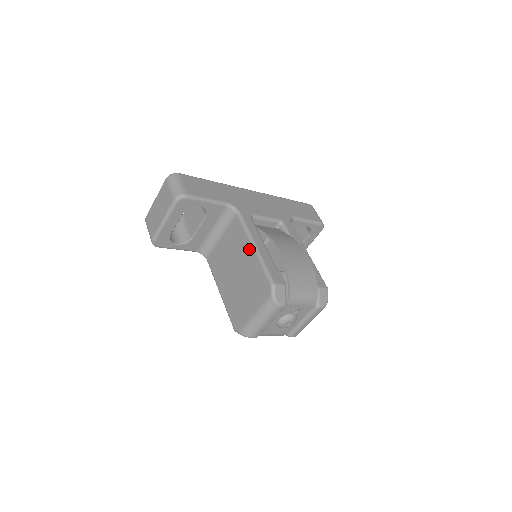
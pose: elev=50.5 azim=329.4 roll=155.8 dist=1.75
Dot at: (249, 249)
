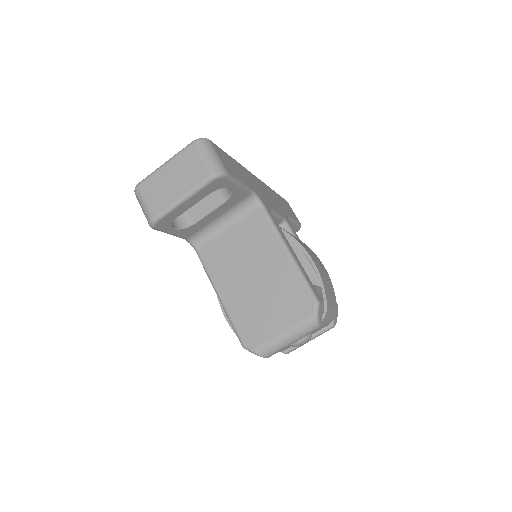
Dot at: (280, 253)
